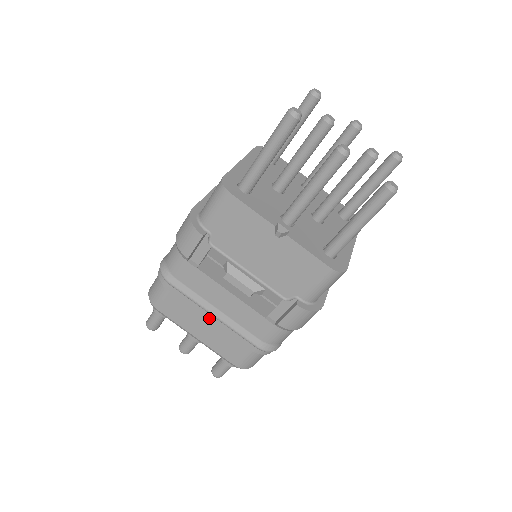
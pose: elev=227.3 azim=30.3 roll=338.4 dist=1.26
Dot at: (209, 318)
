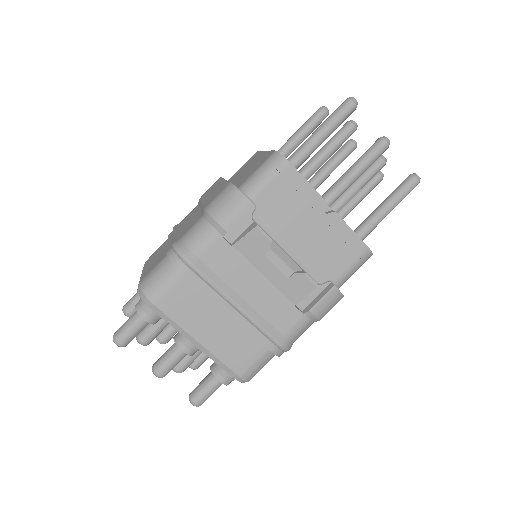
Dot at: (228, 311)
